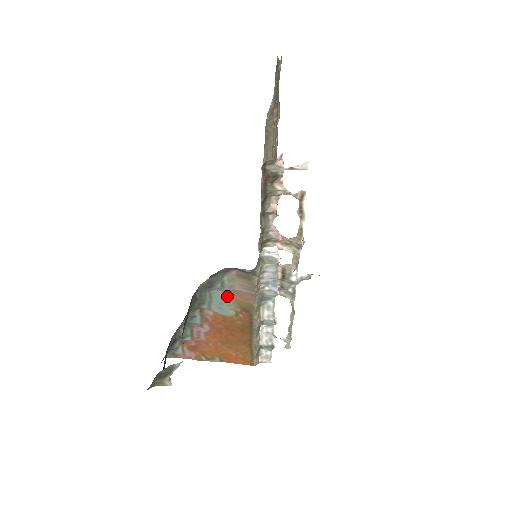
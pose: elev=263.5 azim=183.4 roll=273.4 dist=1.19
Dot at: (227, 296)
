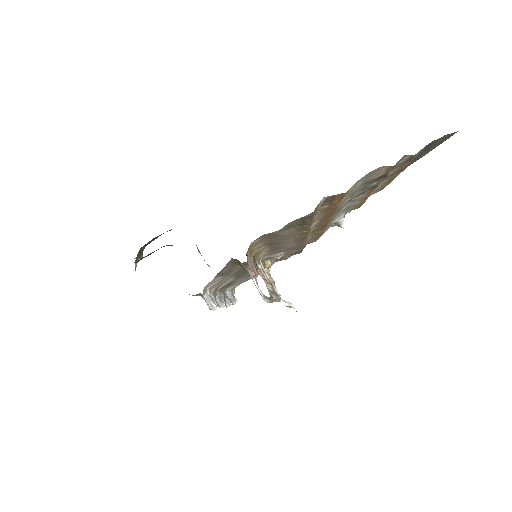
Dot at: occluded
